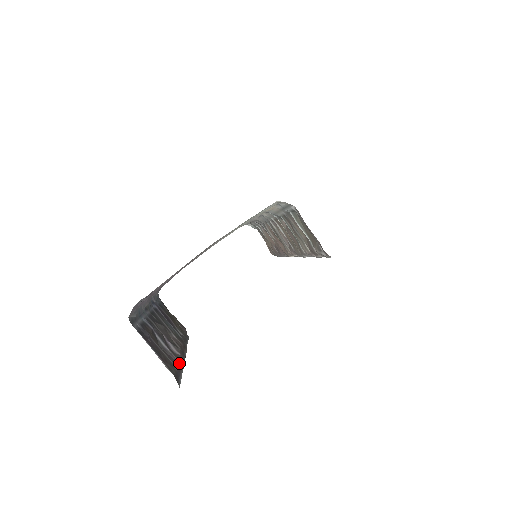
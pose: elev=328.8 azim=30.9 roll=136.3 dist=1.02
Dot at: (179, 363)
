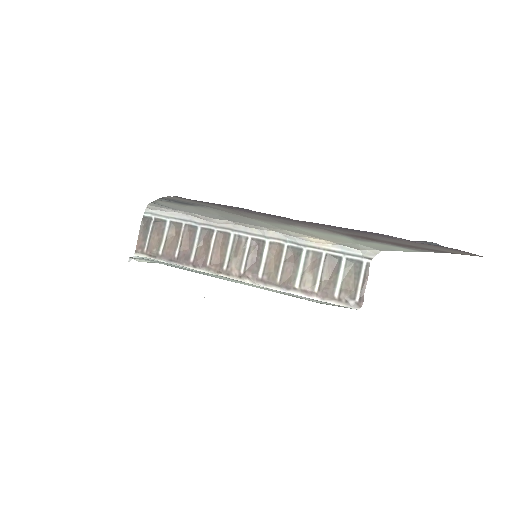
Dot at: occluded
